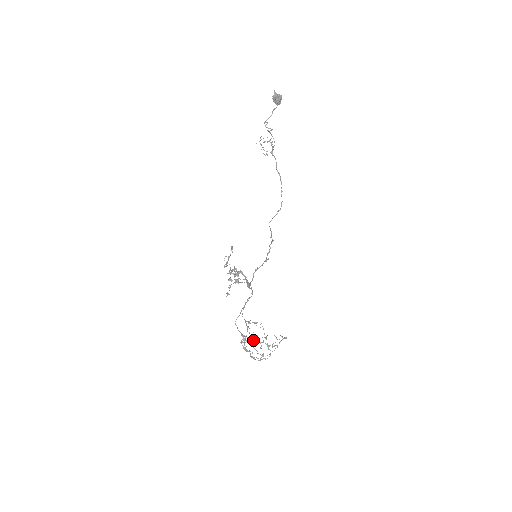
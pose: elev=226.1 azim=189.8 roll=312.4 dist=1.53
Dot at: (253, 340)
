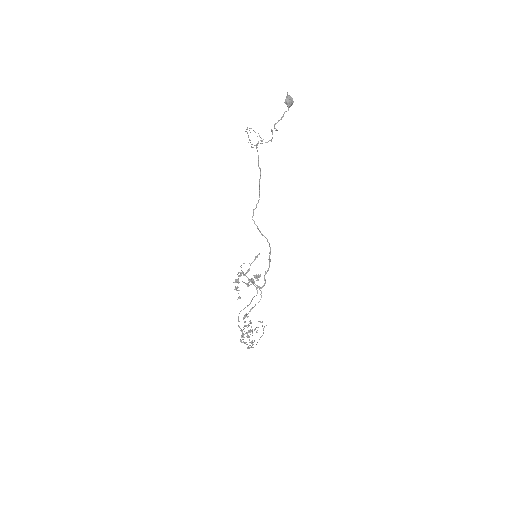
Dot at: (248, 332)
